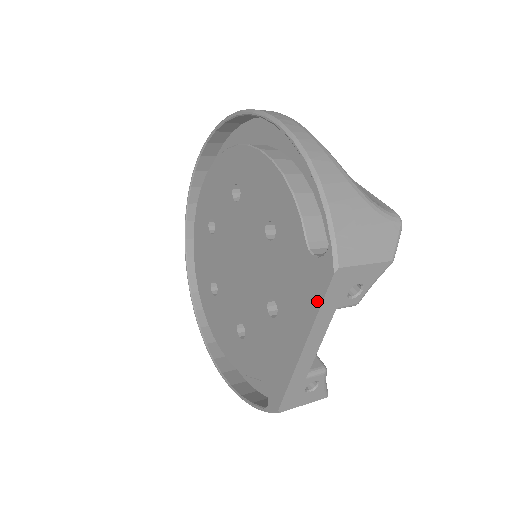
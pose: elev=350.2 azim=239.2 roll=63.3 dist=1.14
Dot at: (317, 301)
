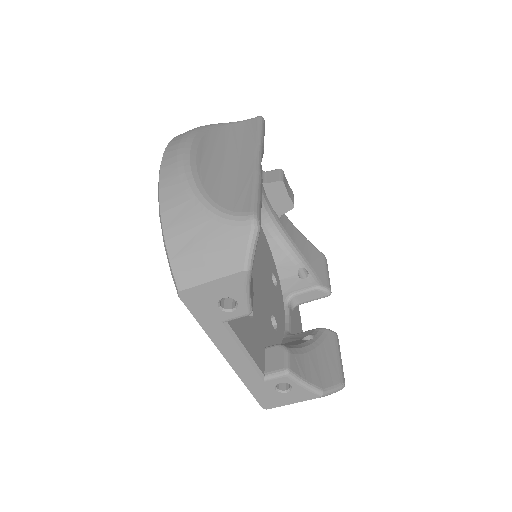
Dot at: (198, 318)
